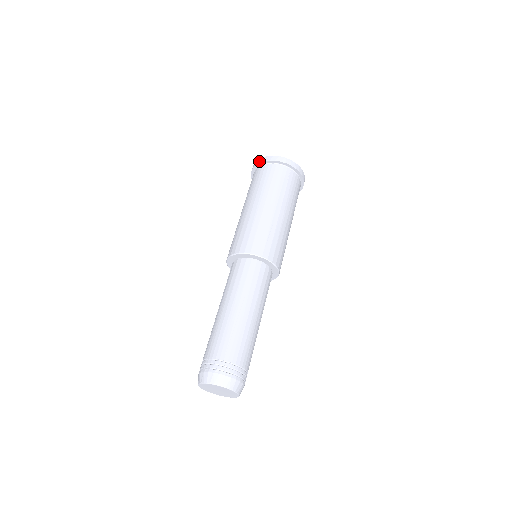
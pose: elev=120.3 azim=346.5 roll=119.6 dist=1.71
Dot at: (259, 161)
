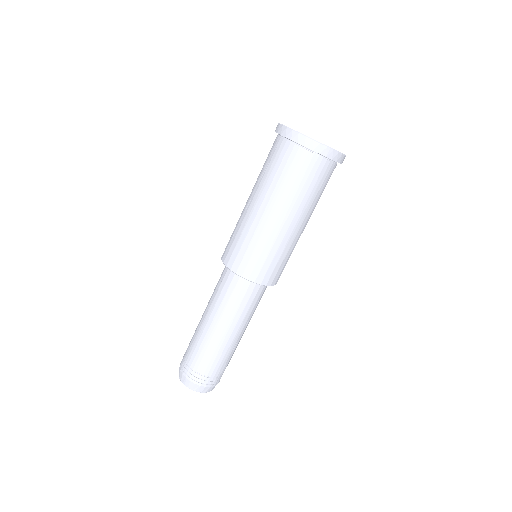
Dot at: (319, 150)
